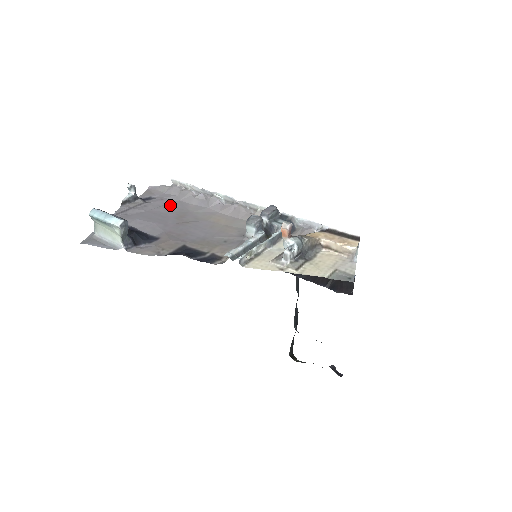
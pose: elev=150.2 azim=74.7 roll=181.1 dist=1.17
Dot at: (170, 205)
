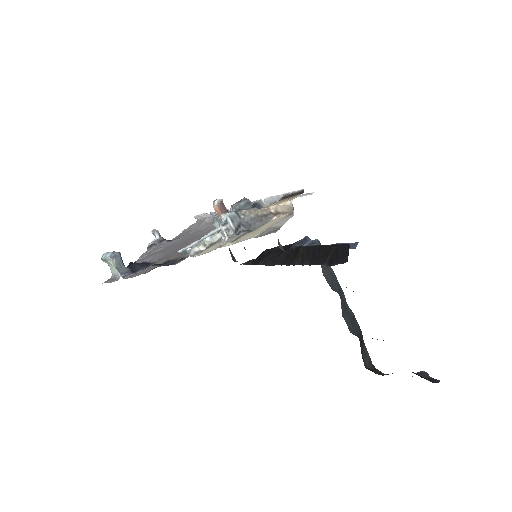
Dot at: (186, 237)
